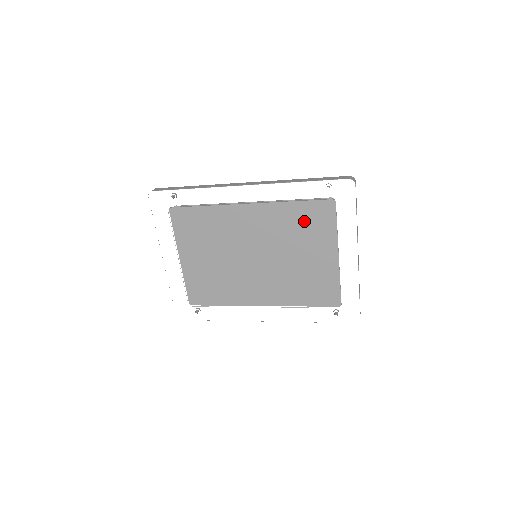
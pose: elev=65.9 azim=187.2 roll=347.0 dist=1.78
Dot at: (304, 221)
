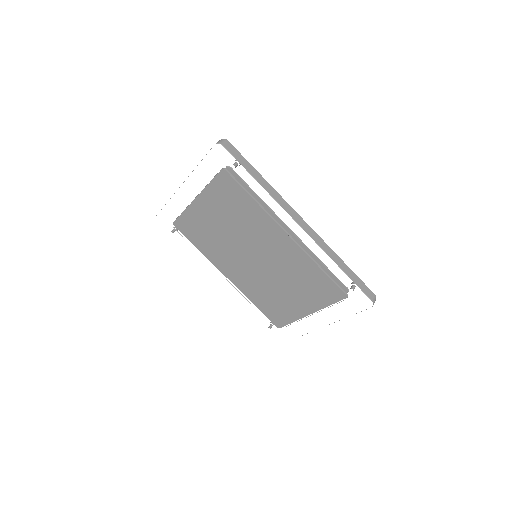
Dot at: (313, 281)
